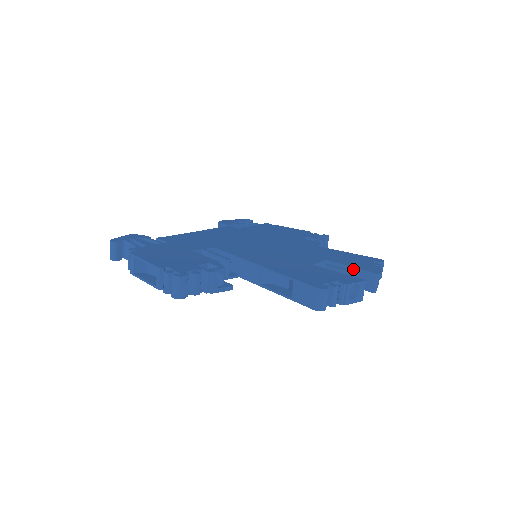
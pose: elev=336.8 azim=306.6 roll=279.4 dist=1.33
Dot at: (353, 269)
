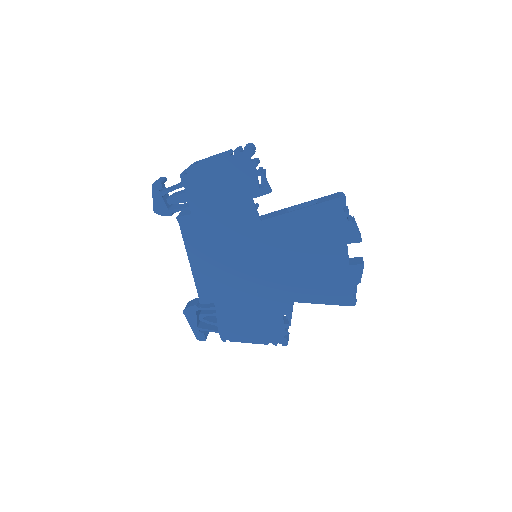
Dot at: occluded
